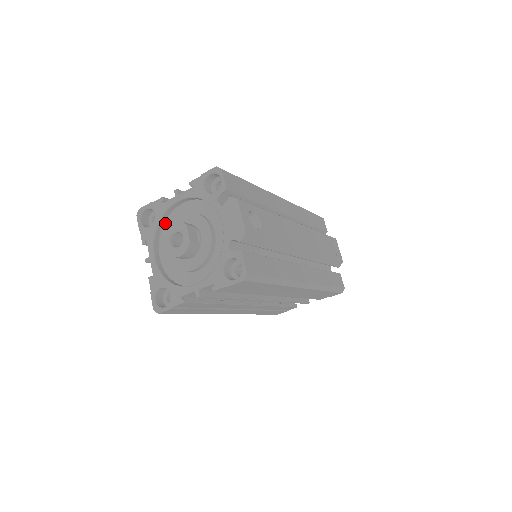
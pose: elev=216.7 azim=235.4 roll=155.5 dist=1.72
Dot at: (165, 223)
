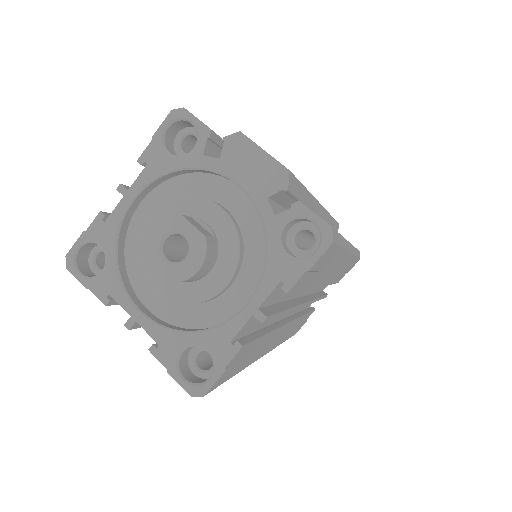
Dot at: (125, 251)
